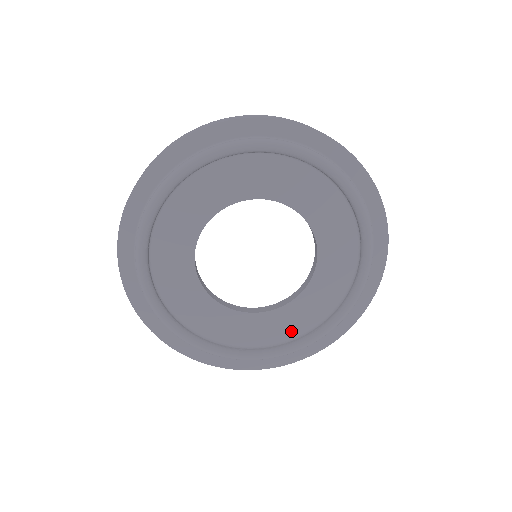
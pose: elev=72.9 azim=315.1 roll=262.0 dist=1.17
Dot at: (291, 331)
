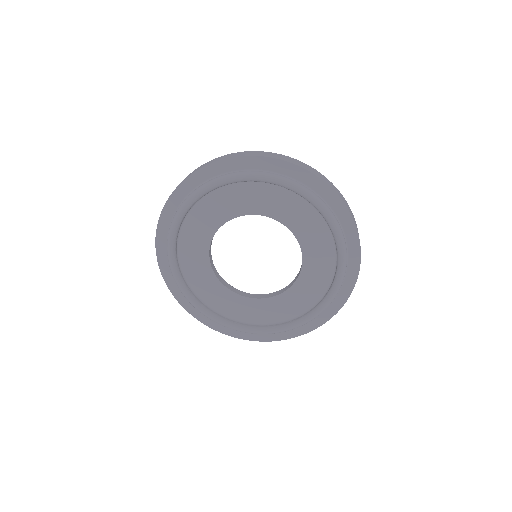
Dot at: (225, 310)
